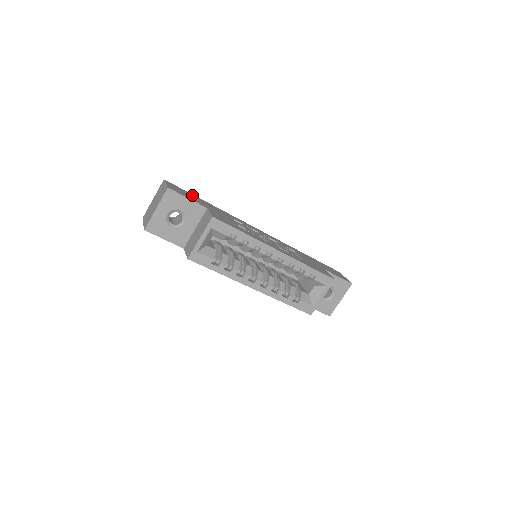
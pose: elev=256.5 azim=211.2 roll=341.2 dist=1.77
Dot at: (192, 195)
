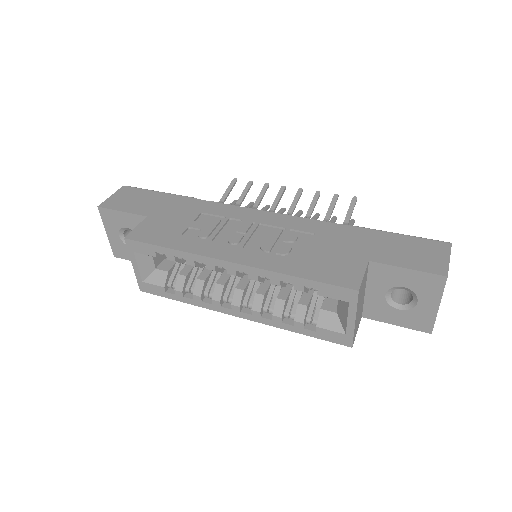
Dot at: (151, 195)
